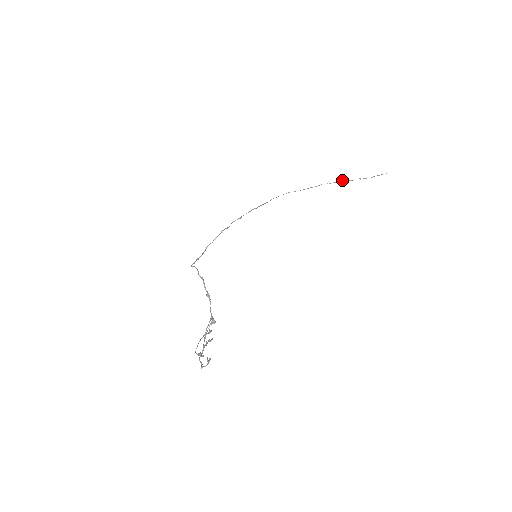
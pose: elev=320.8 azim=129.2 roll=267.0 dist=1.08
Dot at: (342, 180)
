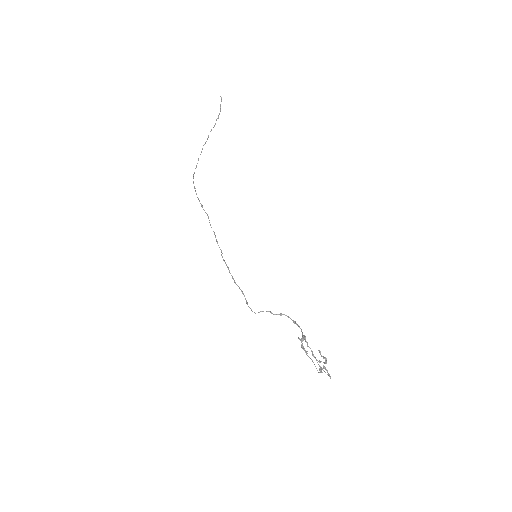
Dot at: (211, 130)
